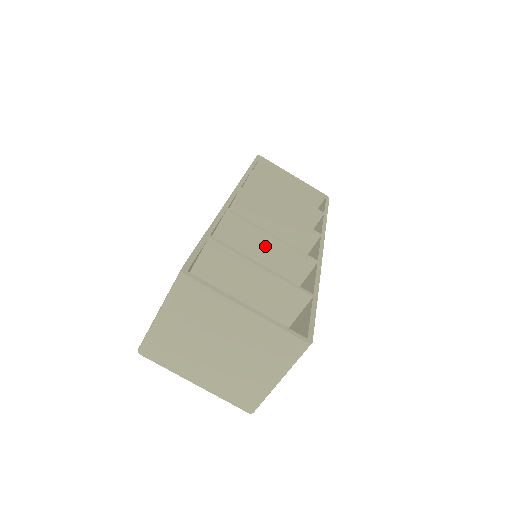
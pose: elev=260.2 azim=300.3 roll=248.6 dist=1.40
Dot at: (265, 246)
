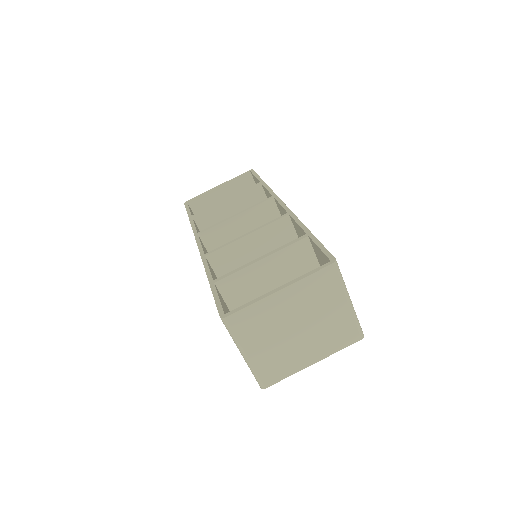
Dot at: (251, 245)
